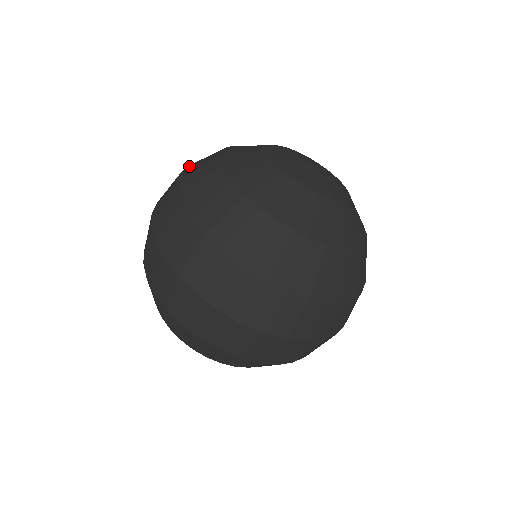
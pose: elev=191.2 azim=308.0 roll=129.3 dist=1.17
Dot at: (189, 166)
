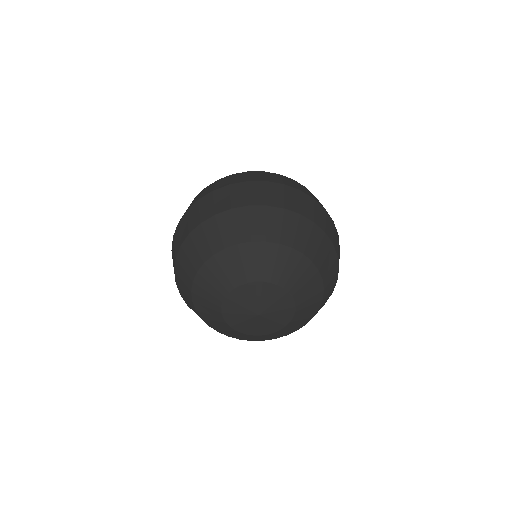
Dot at: occluded
